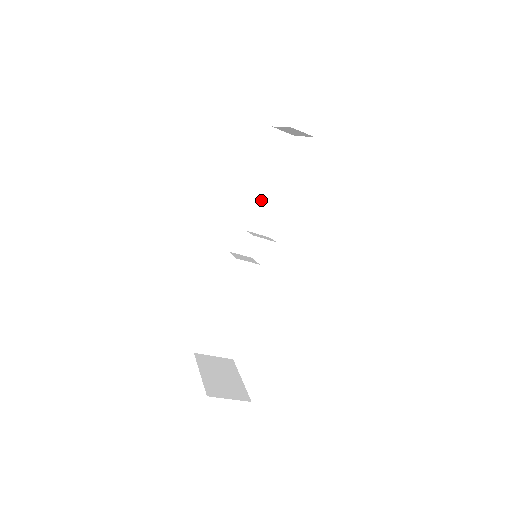
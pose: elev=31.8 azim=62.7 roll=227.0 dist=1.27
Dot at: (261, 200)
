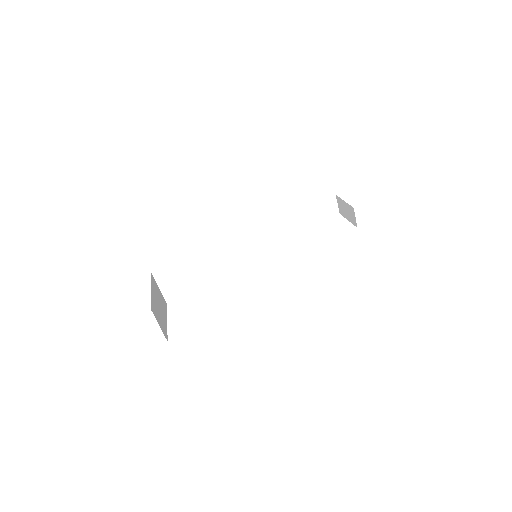
Dot at: (284, 227)
